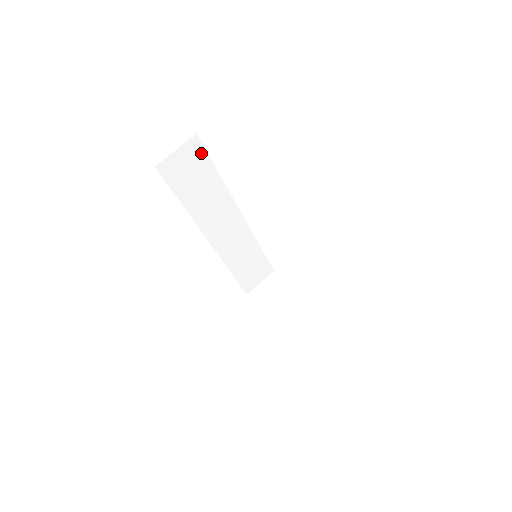
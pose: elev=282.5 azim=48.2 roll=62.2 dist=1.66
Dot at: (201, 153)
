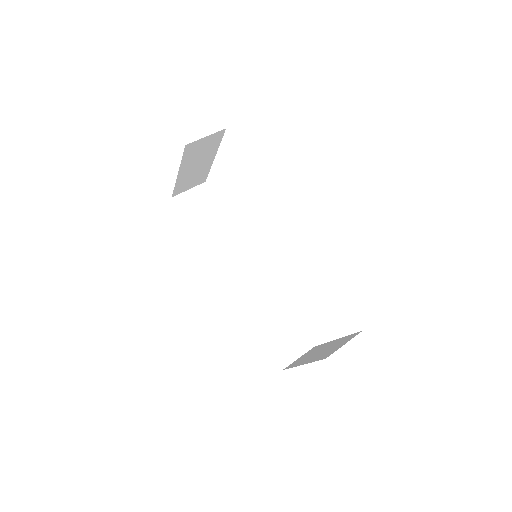
Dot at: (211, 197)
